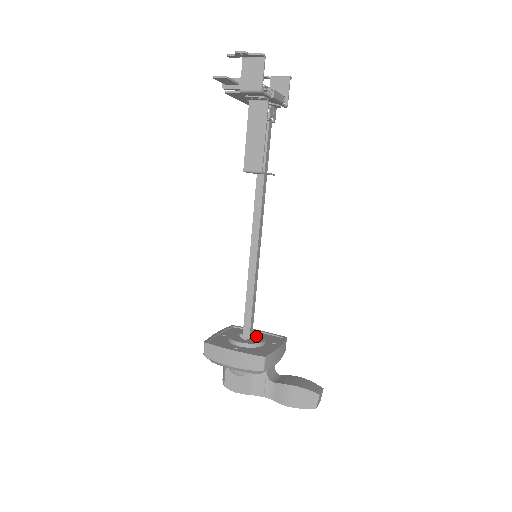
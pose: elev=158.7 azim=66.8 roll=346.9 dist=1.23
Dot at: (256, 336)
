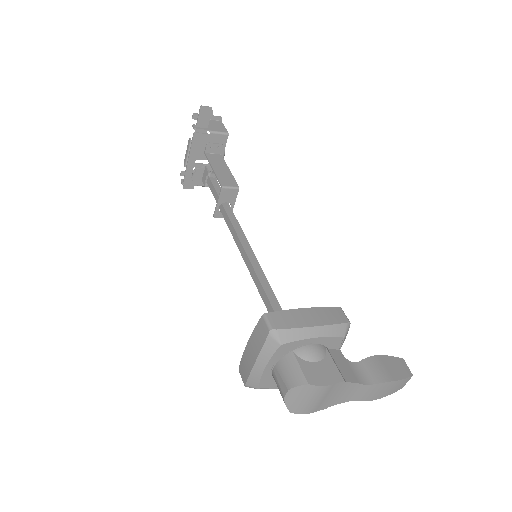
Dot at: occluded
